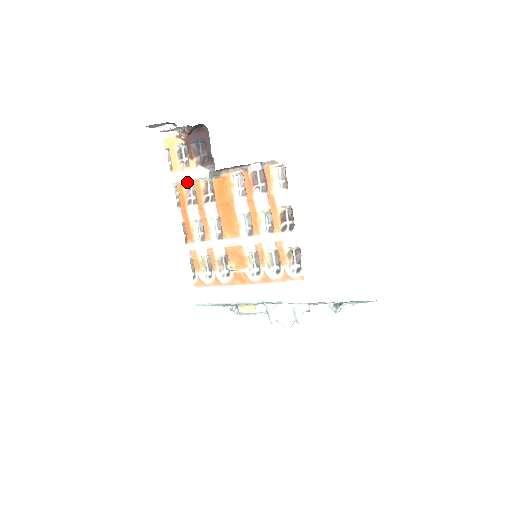
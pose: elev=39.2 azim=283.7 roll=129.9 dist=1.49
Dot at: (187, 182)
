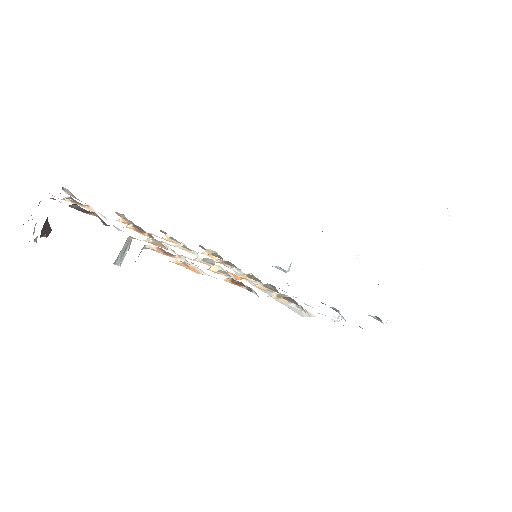
Dot at: occluded
